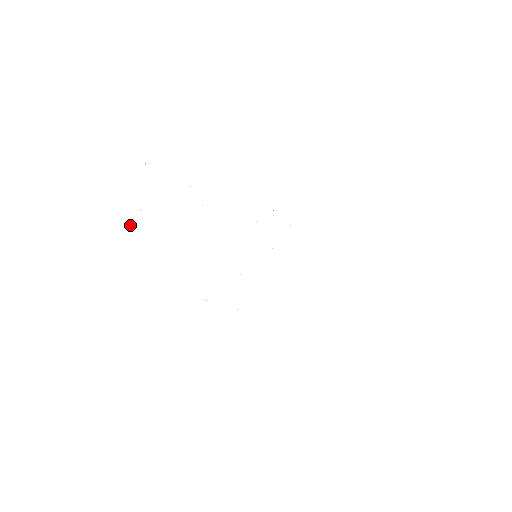
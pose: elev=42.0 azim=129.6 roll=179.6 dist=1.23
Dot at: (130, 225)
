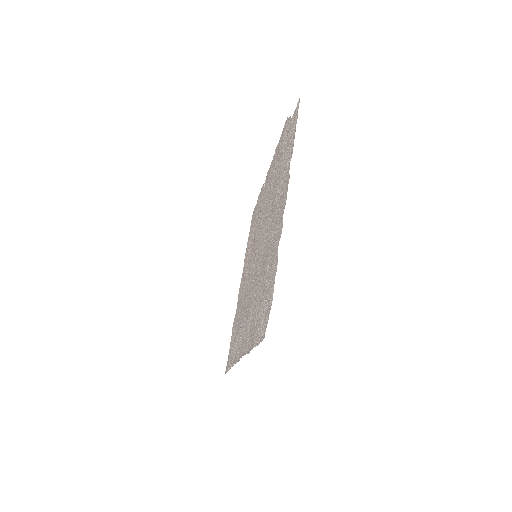
Dot at: (274, 282)
